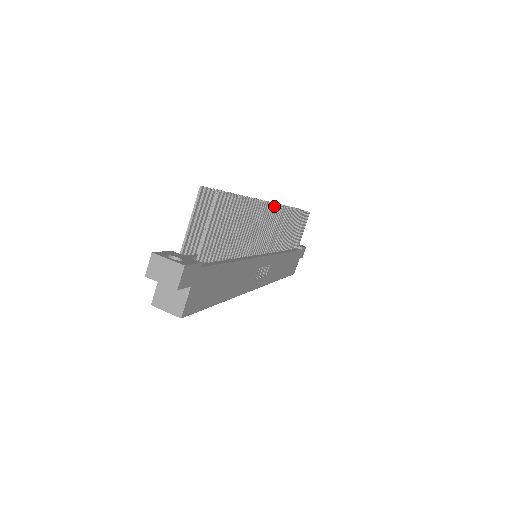
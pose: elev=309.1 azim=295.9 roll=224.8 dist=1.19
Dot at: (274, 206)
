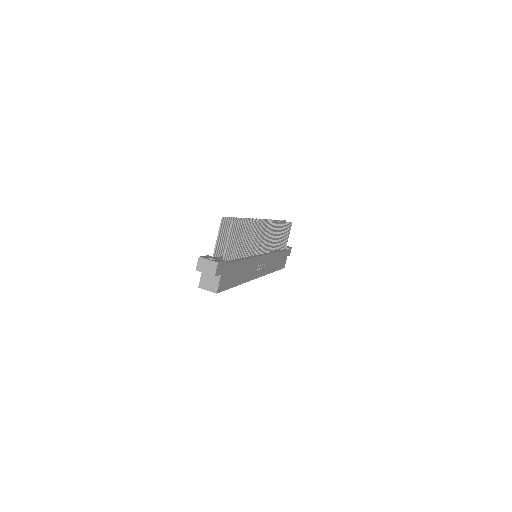
Dot at: (266, 222)
